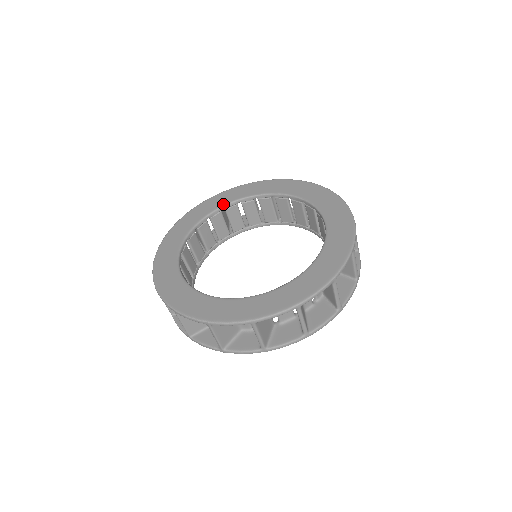
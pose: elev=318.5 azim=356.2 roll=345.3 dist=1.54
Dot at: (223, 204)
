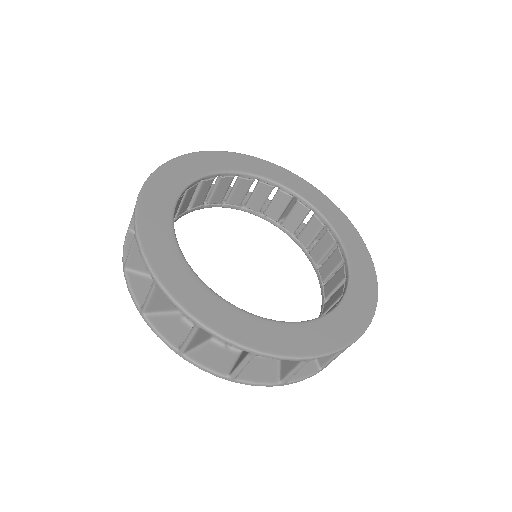
Dot at: (302, 195)
